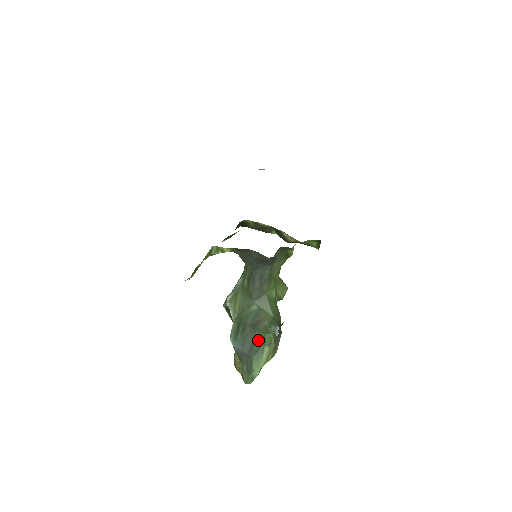
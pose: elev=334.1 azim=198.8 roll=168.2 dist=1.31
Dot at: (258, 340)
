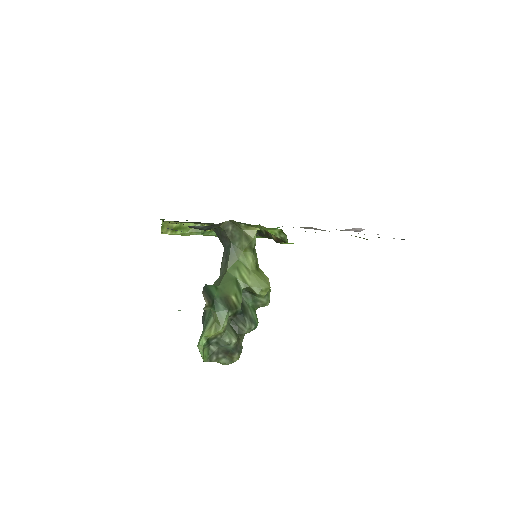
Dot at: (209, 309)
